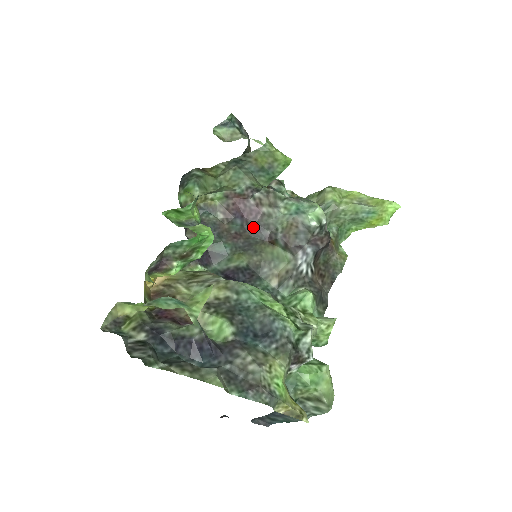
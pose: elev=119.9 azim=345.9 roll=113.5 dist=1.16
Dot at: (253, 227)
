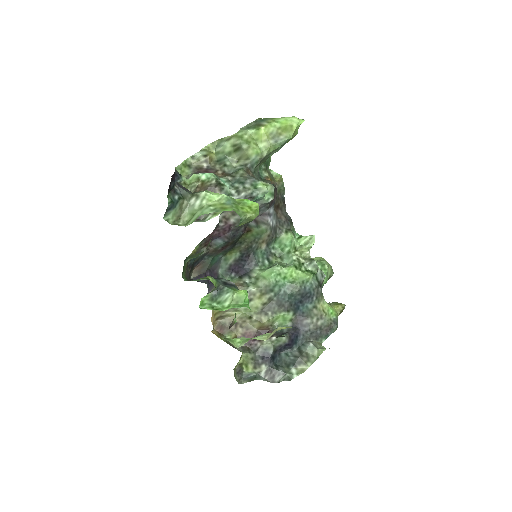
Dot at: (232, 235)
